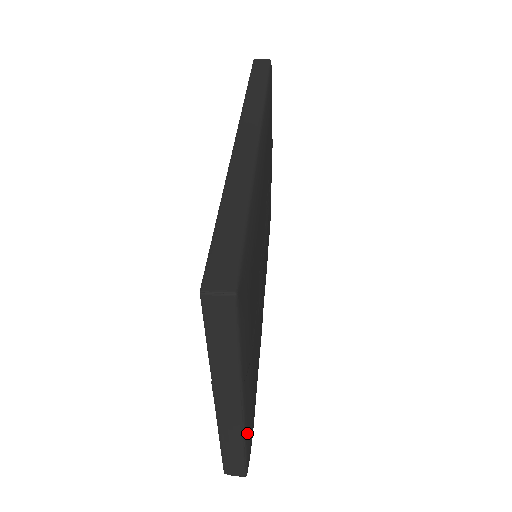
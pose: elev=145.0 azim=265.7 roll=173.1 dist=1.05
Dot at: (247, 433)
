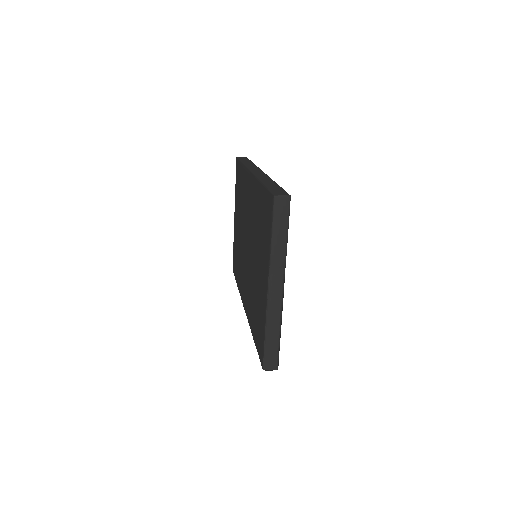
Dot at: (281, 323)
